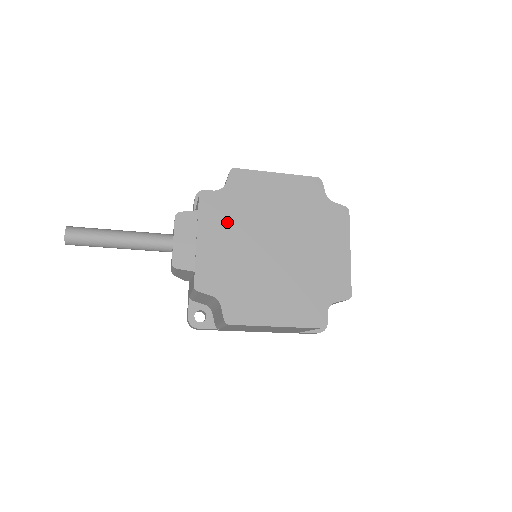
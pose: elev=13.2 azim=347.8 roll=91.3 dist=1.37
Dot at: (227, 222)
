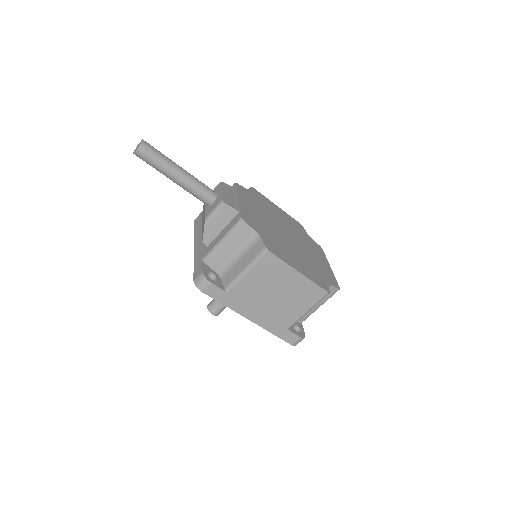
Dot at: (255, 205)
